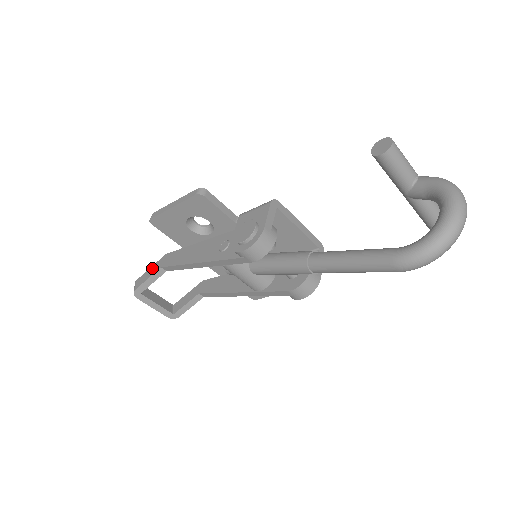
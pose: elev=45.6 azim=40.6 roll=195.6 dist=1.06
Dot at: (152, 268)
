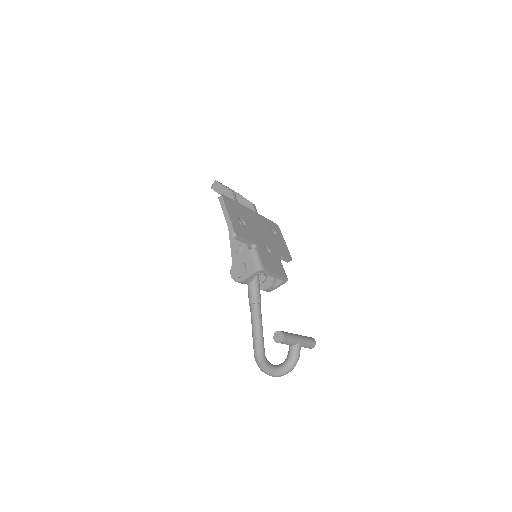
Dot at: (223, 189)
